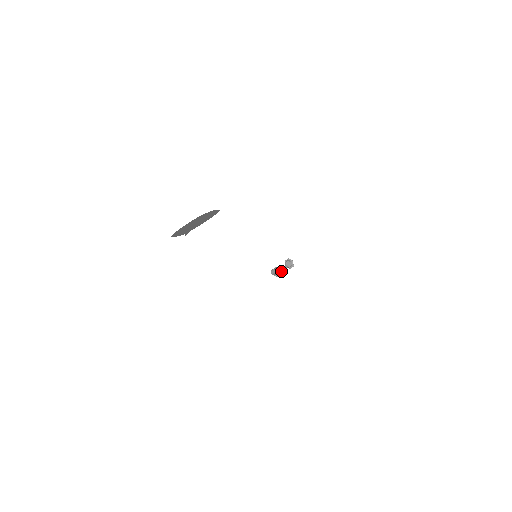
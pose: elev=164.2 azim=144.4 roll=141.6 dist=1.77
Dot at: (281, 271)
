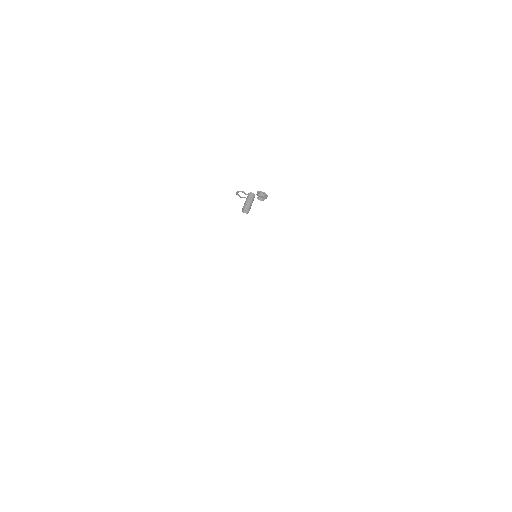
Dot at: (251, 203)
